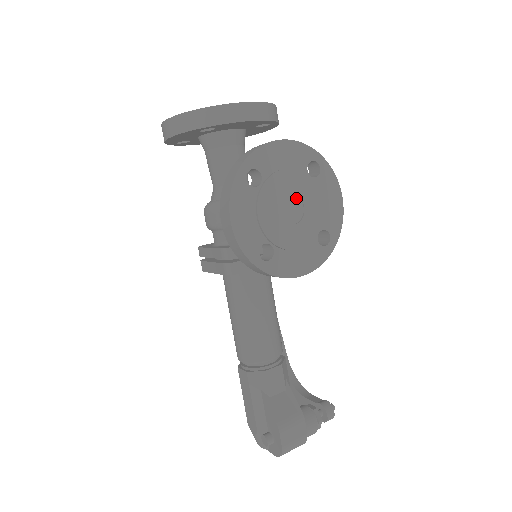
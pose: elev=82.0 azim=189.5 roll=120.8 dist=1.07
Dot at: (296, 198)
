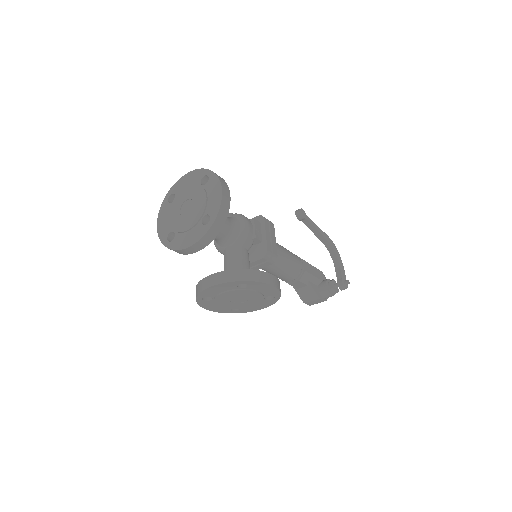
Dot at: (239, 296)
